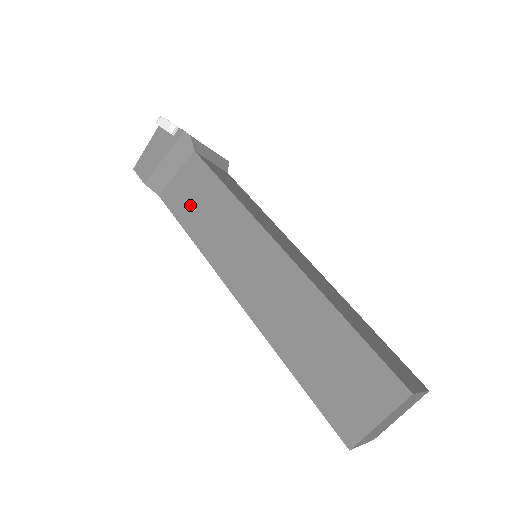
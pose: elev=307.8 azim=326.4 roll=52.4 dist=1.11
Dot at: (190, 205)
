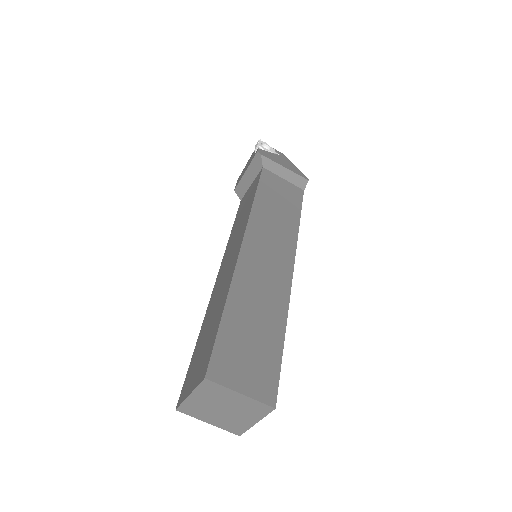
Dot at: (242, 209)
